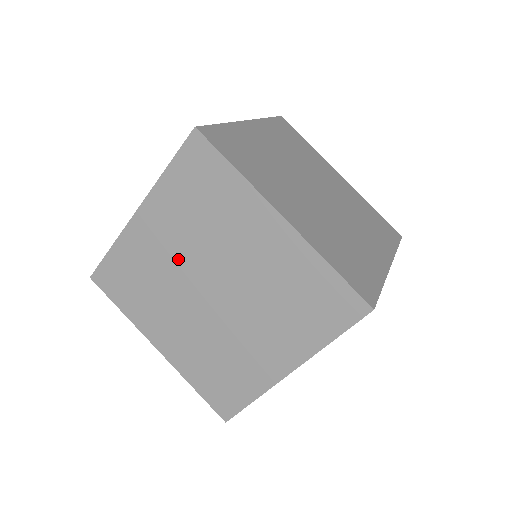
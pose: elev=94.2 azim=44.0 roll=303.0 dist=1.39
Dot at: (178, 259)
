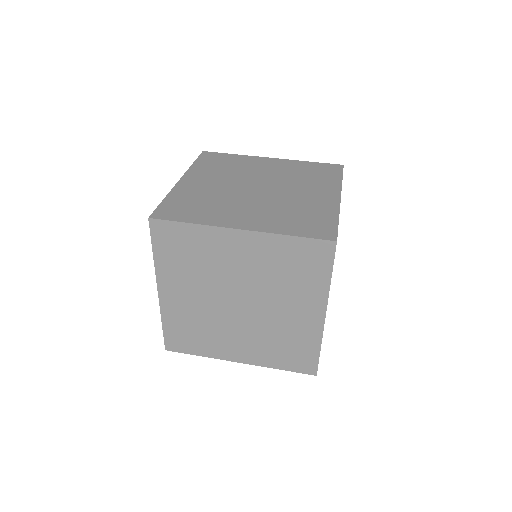
Dot at: (204, 300)
